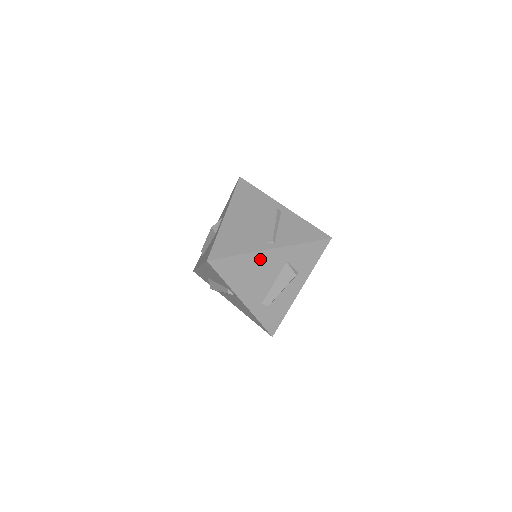
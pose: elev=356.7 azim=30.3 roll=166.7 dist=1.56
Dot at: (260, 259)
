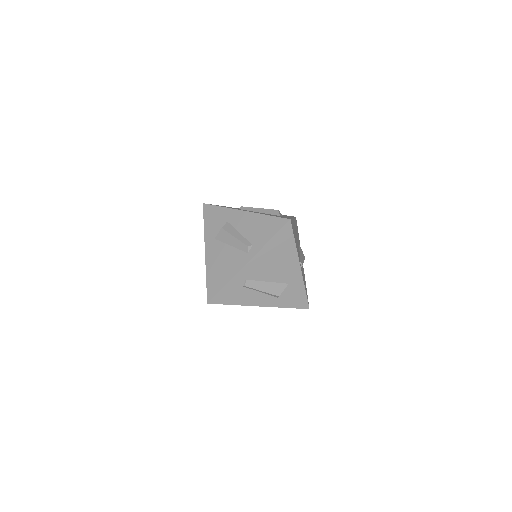
Dot at: (291, 262)
